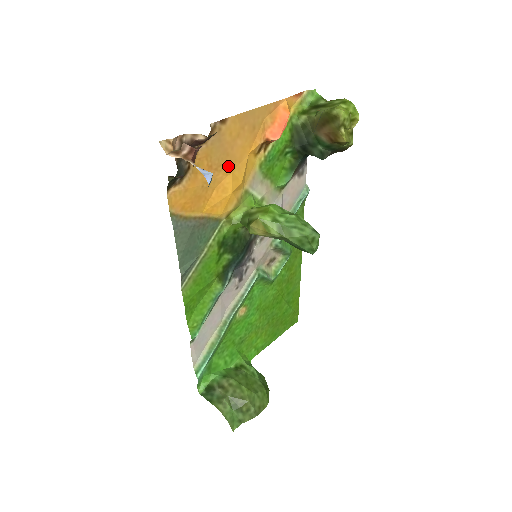
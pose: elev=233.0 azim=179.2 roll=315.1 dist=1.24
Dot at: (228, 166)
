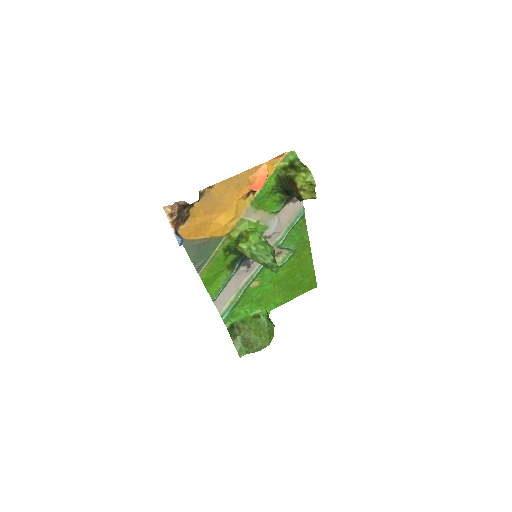
Dot at: (221, 209)
